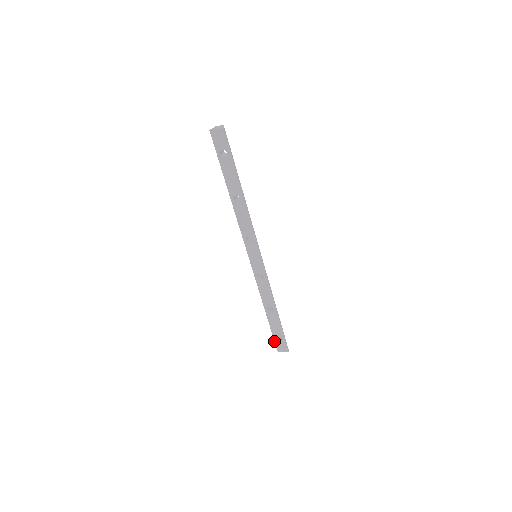
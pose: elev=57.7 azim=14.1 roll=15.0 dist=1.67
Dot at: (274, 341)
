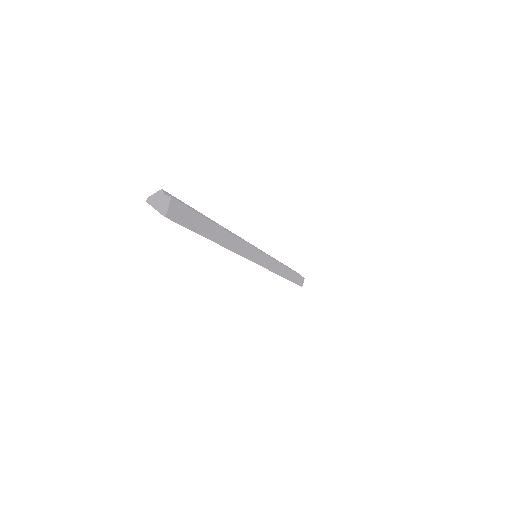
Dot at: occluded
